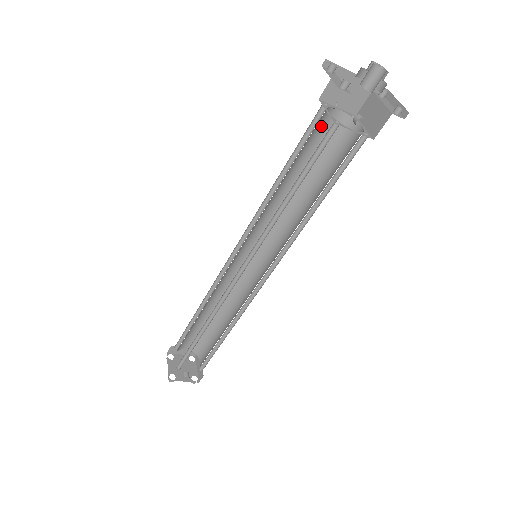
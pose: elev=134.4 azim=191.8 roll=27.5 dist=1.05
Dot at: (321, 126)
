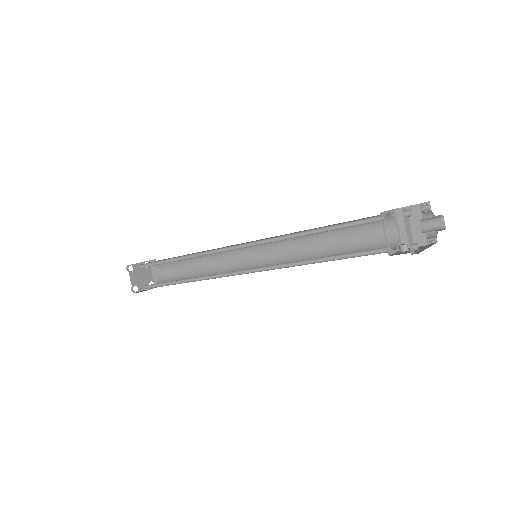
Dot at: (367, 218)
